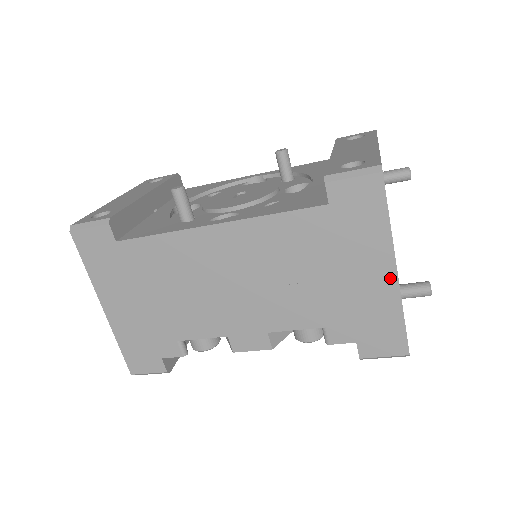
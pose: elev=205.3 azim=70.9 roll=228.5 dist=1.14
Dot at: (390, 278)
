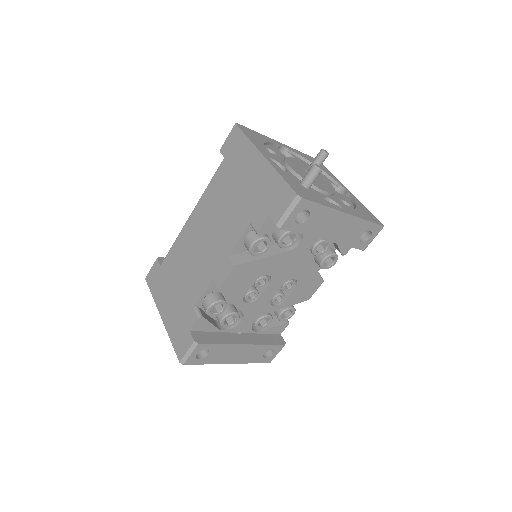
Dot at: (263, 162)
